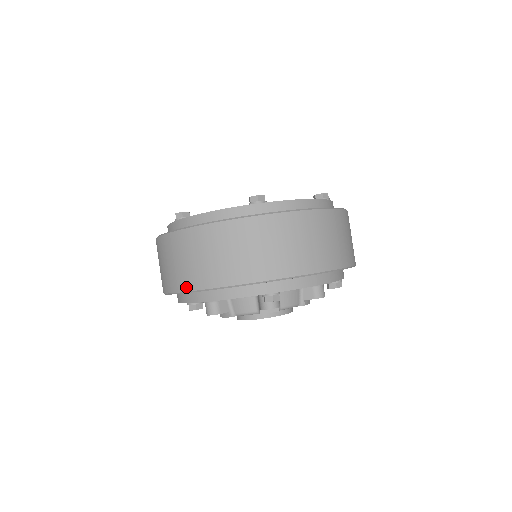
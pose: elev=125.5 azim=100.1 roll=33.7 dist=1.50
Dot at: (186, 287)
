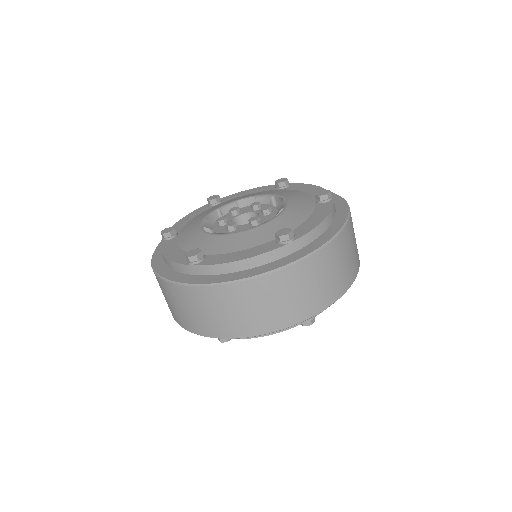
Dot at: (226, 335)
